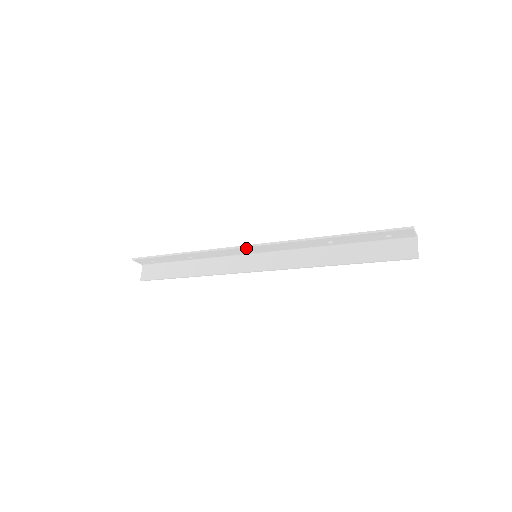
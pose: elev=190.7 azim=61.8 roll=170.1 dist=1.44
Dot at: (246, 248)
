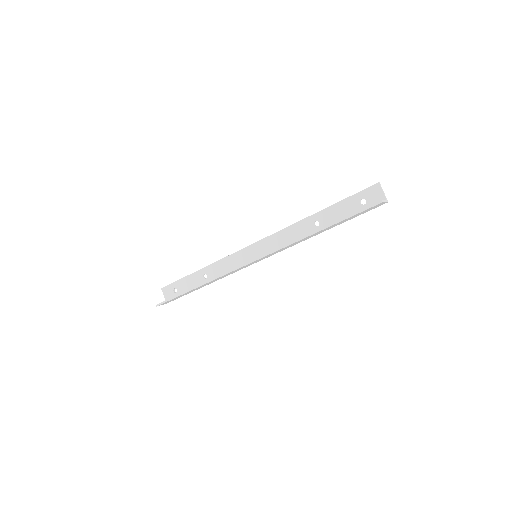
Dot at: (251, 248)
